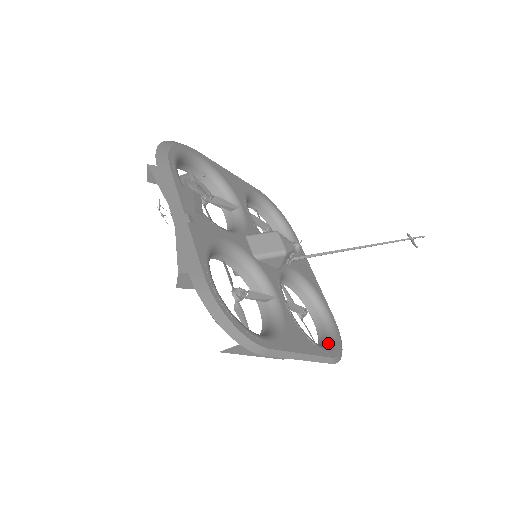
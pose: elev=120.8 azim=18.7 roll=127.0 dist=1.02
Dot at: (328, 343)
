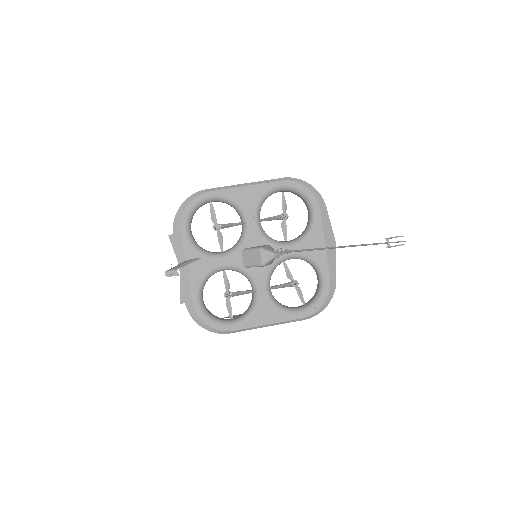
Dot at: (310, 304)
